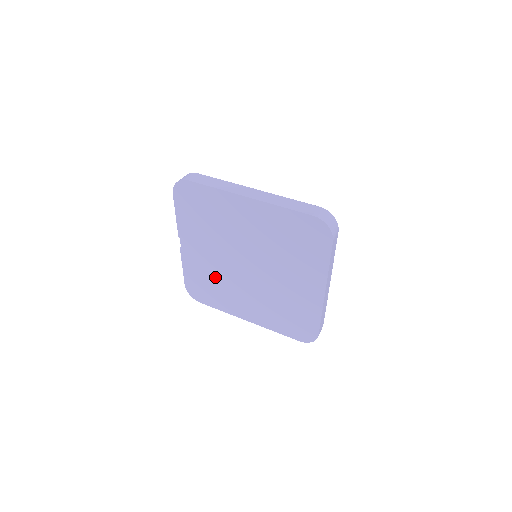
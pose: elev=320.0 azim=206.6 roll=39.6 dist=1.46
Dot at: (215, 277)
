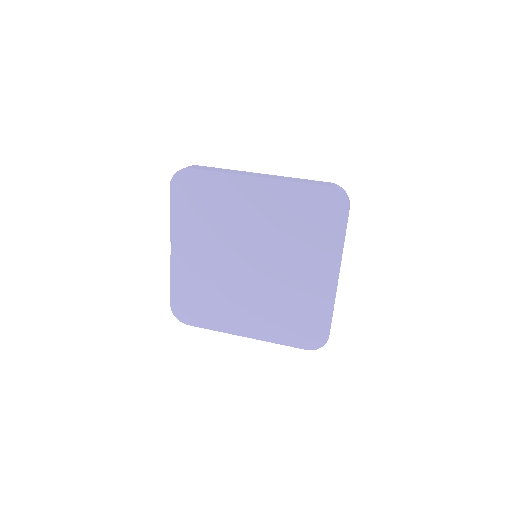
Dot at: (210, 285)
